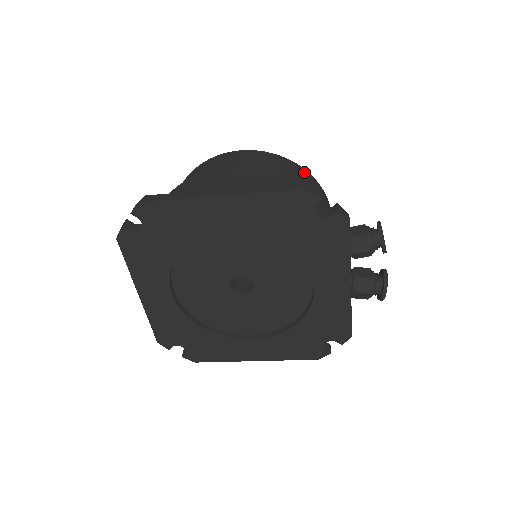
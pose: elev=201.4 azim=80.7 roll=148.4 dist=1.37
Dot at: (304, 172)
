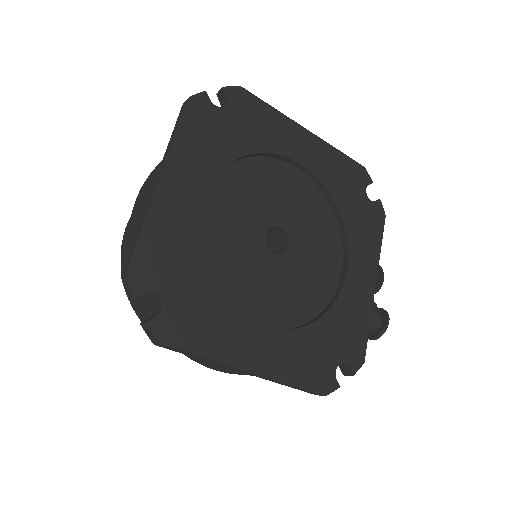
Dot at: occluded
